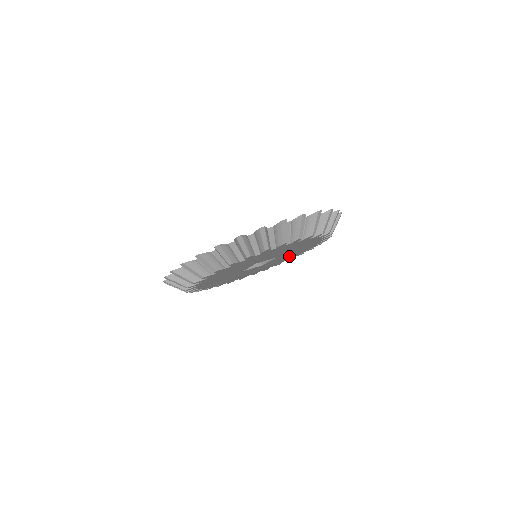
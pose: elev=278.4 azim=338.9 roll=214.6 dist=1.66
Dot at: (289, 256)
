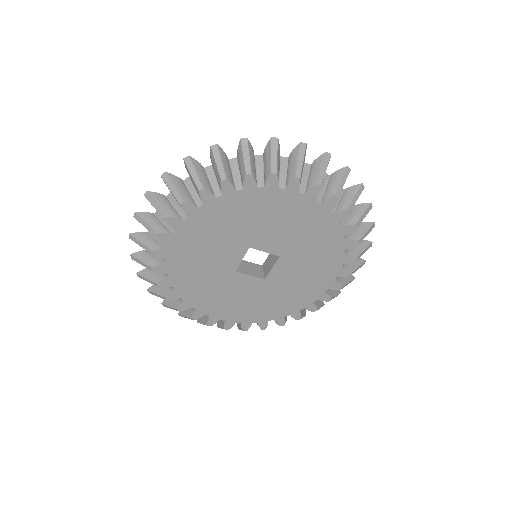
Dot at: (306, 283)
